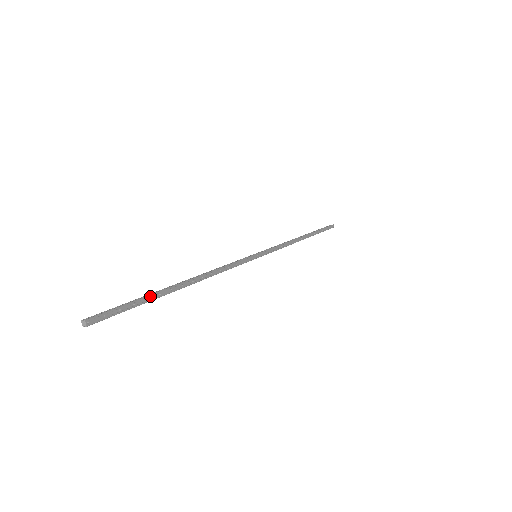
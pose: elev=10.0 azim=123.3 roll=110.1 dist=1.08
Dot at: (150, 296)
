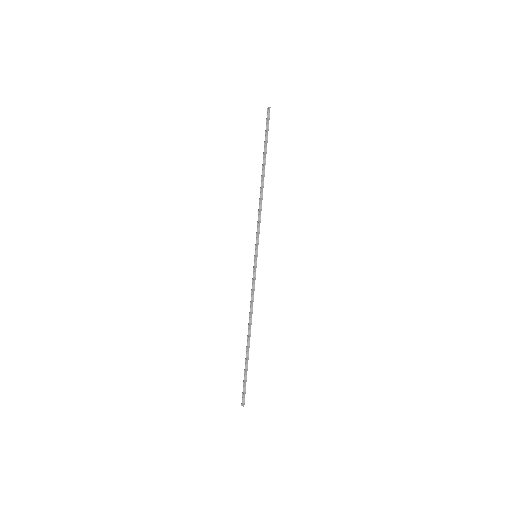
Dot at: occluded
